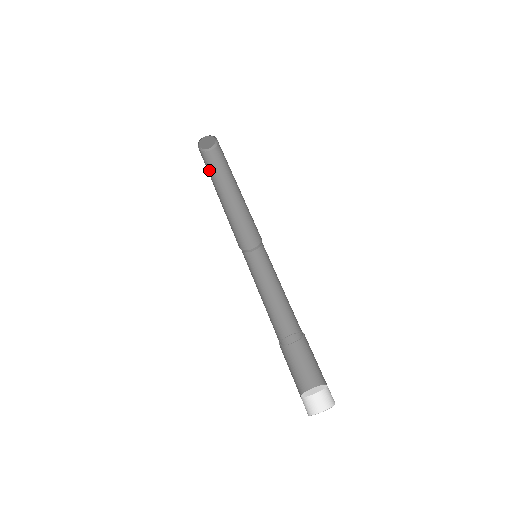
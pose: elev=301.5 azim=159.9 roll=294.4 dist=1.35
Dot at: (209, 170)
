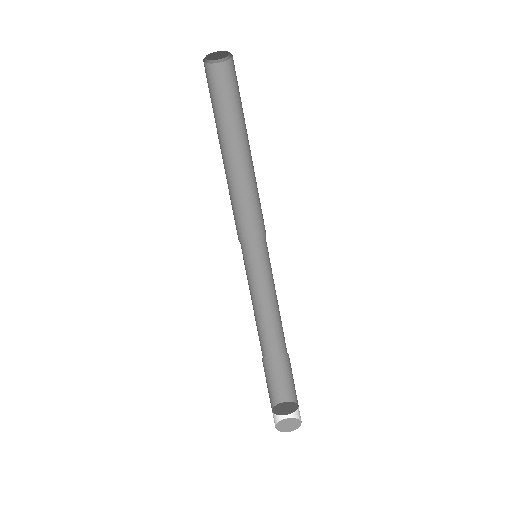
Dot at: (212, 103)
